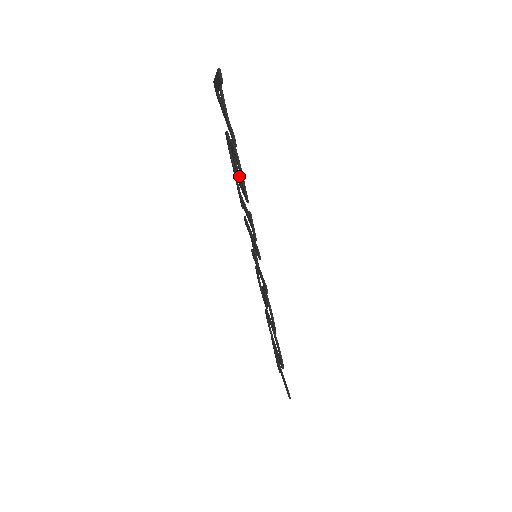
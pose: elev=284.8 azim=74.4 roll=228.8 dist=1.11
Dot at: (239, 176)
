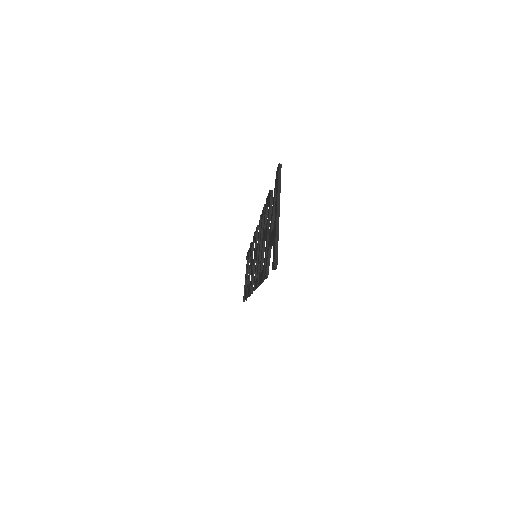
Dot at: occluded
